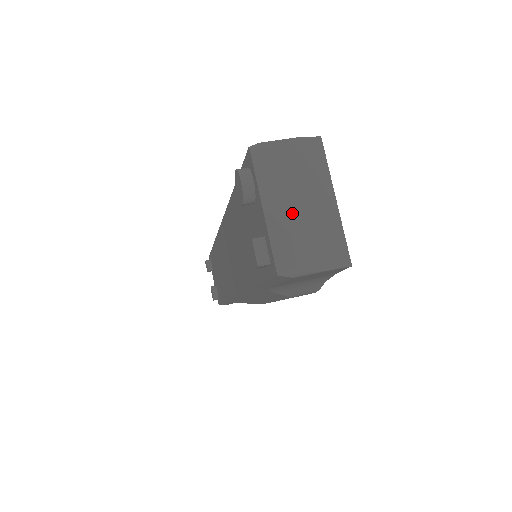
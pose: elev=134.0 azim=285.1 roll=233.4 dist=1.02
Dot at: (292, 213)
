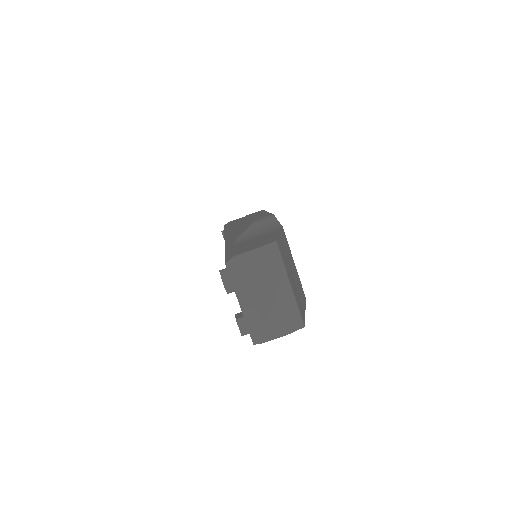
Dot at: (259, 303)
